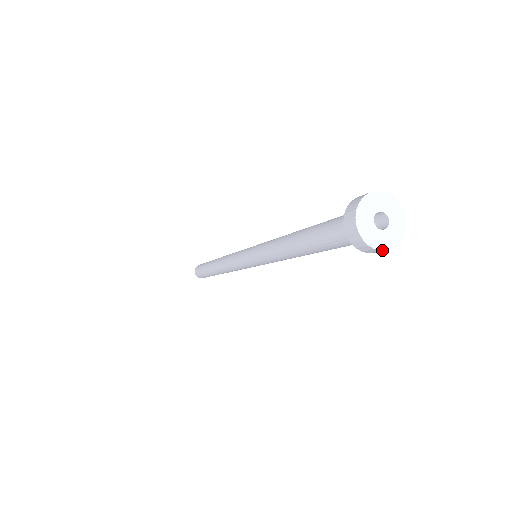
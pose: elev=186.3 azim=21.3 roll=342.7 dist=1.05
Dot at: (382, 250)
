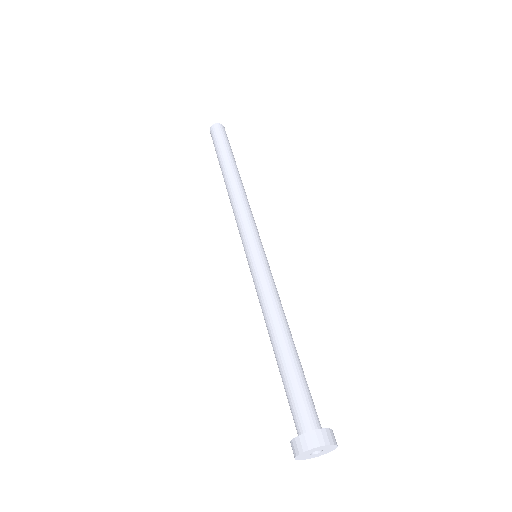
Dot at: occluded
